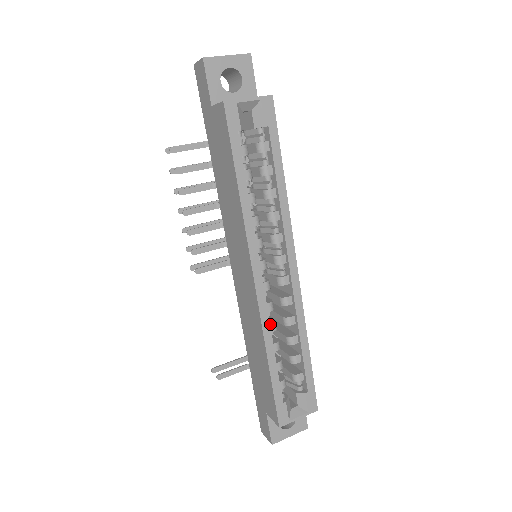
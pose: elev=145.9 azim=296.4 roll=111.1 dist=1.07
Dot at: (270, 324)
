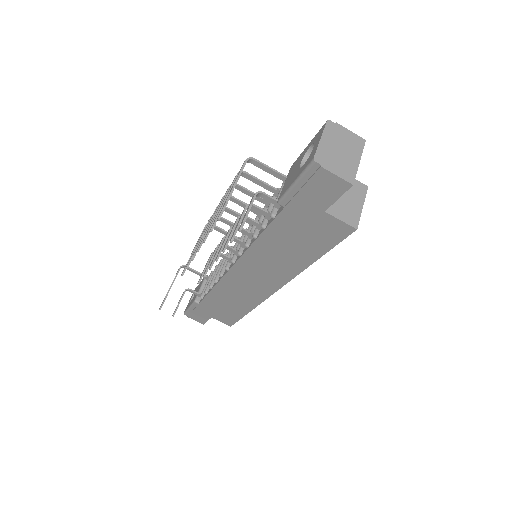
Dot at: occluded
